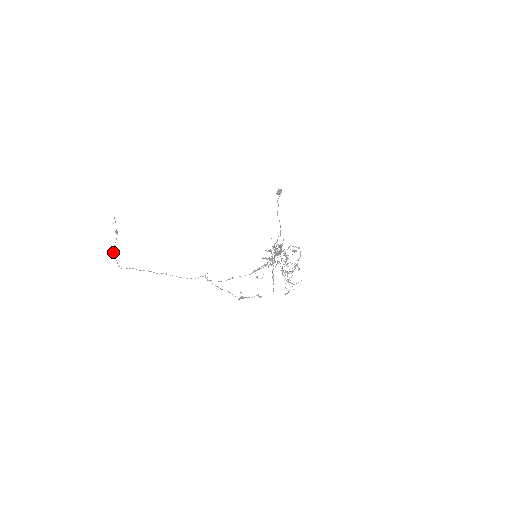
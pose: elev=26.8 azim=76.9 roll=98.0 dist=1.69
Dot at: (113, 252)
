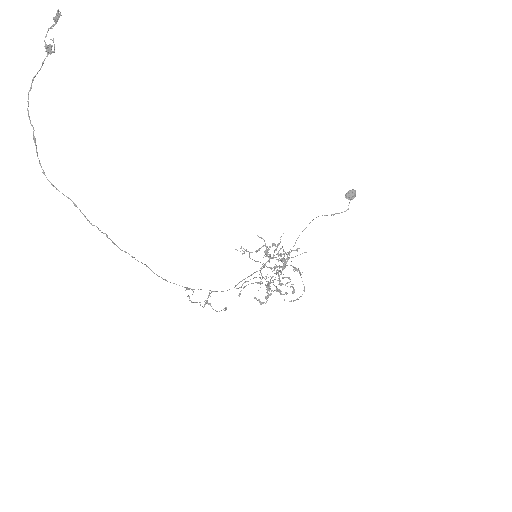
Dot at: (28, 101)
